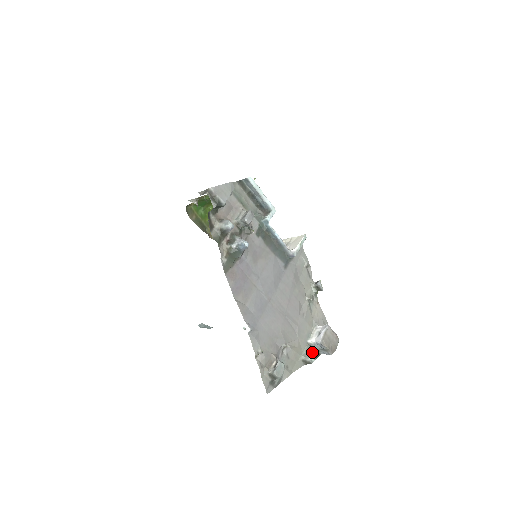
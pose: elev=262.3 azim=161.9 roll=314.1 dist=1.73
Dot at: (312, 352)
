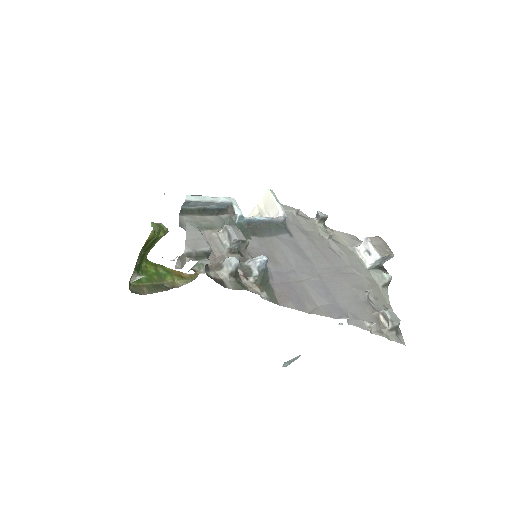
Dot at: (381, 272)
